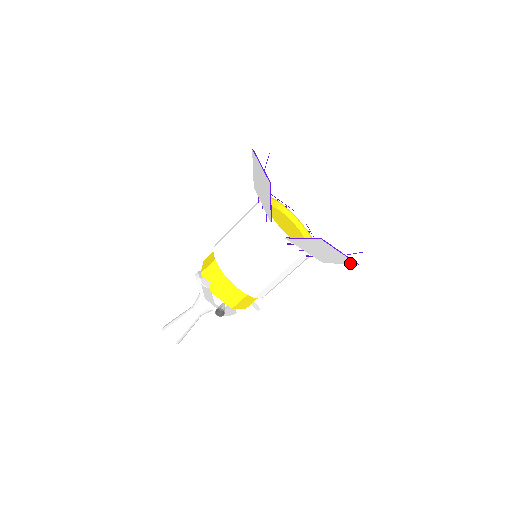
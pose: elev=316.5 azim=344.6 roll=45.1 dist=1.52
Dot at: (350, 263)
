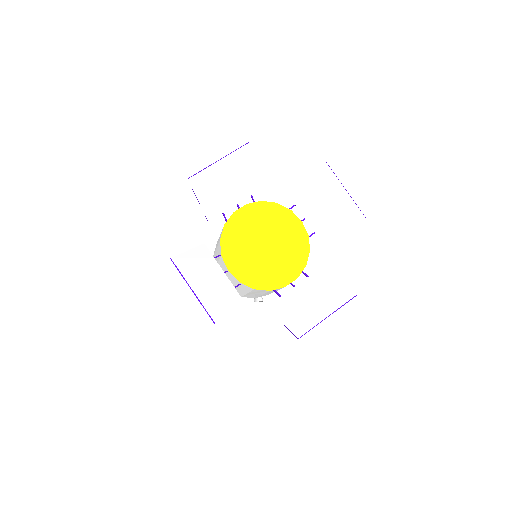
Dot at: (346, 293)
